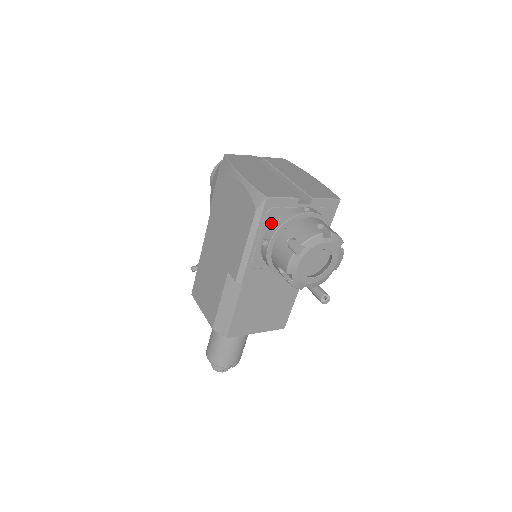
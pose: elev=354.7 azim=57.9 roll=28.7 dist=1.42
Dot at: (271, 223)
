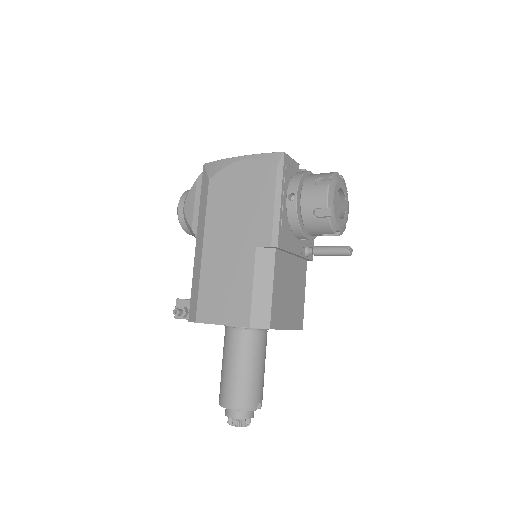
Dot at: (288, 182)
